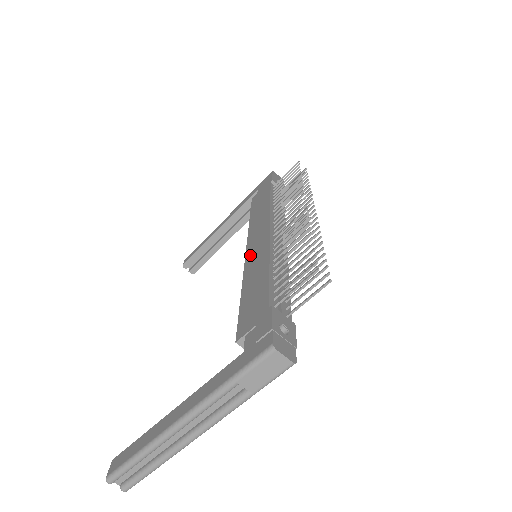
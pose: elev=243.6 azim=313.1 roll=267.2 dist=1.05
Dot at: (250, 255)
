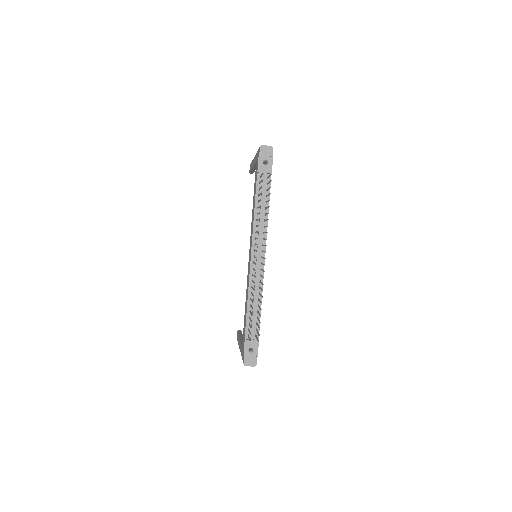
Dot at: (248, 269)
